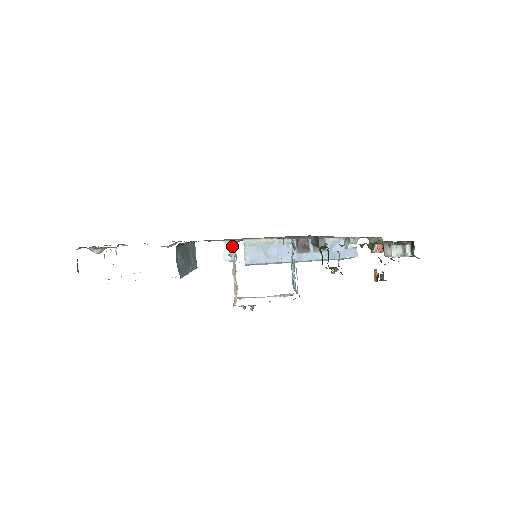
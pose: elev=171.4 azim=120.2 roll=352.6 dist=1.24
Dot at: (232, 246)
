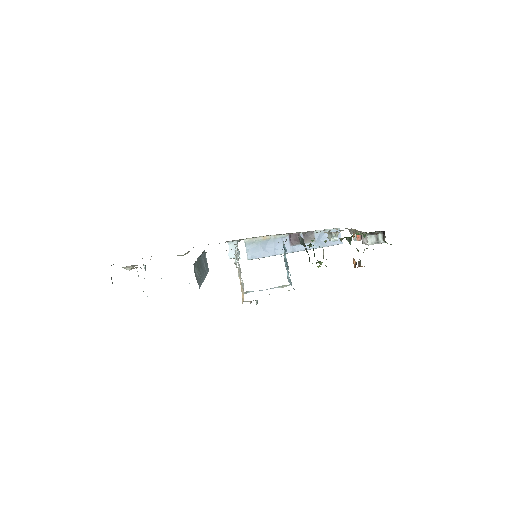
Dot at: (236, 256)
